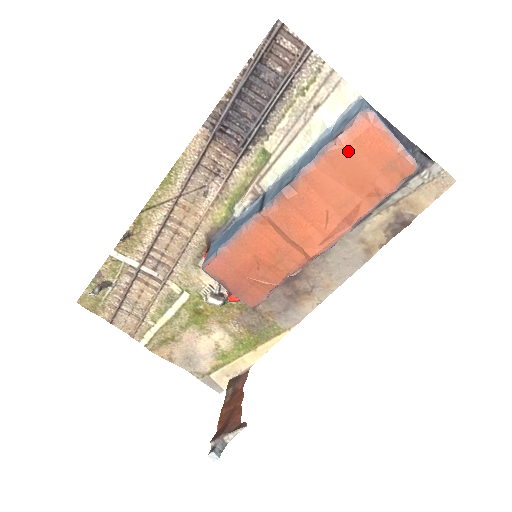
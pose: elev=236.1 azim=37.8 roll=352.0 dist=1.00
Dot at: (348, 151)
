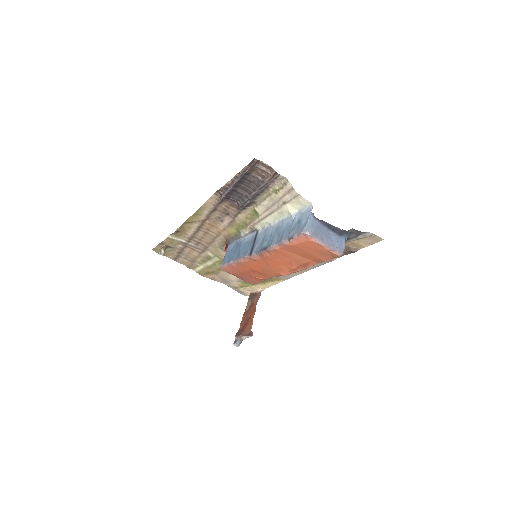
Dot at: (297, 246)
